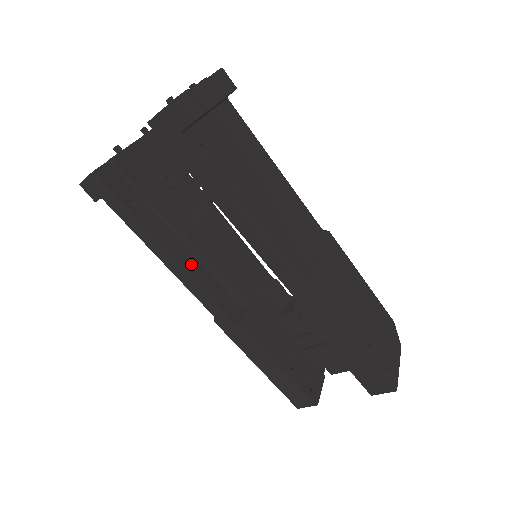
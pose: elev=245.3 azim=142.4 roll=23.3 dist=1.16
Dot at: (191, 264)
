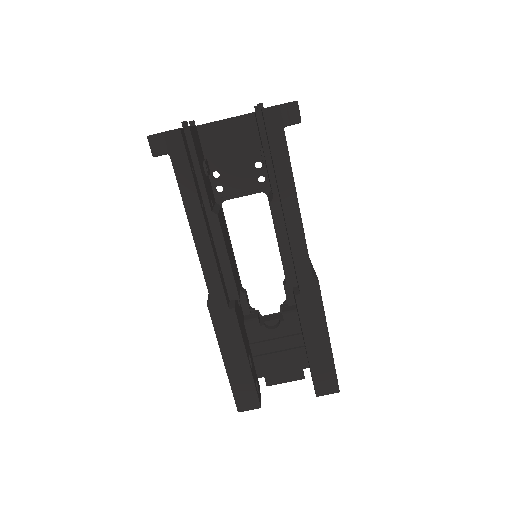
Dot at: (212, 242)
